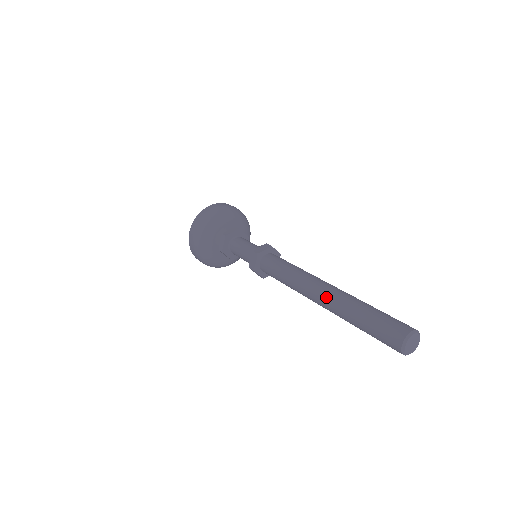
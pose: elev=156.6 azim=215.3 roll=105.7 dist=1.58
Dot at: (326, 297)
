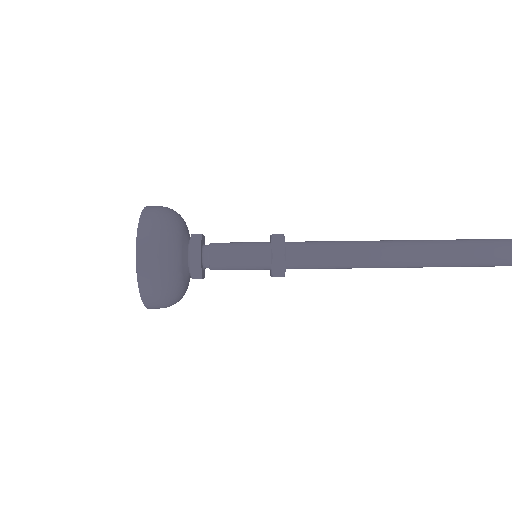
Dot at: (415, 258)
